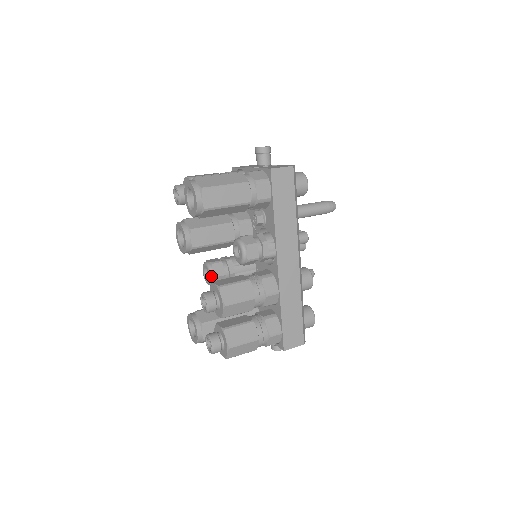
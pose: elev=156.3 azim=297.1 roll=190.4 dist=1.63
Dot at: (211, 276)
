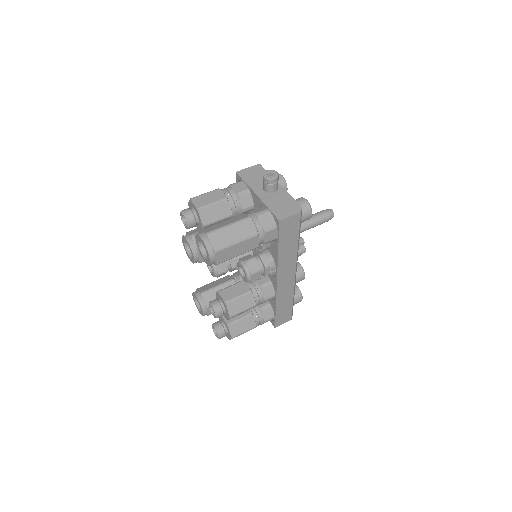
Dot at: (215, 274)
